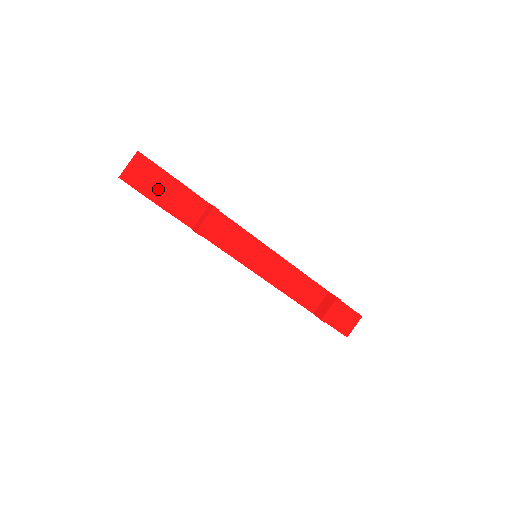
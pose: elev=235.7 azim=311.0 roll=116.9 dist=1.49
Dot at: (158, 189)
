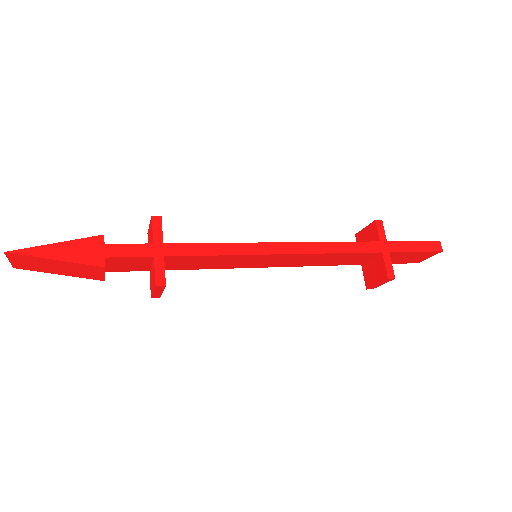
Dot at: (71, 271)
